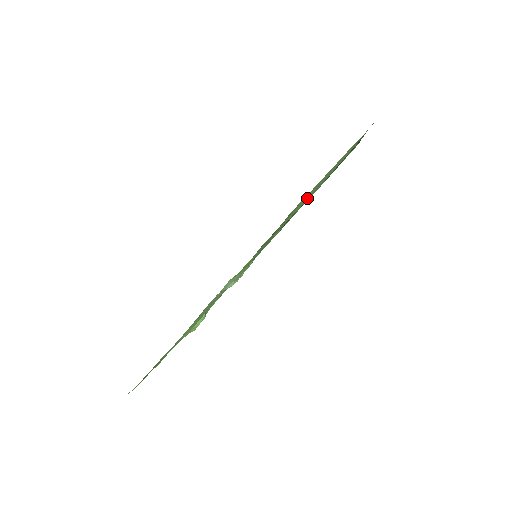
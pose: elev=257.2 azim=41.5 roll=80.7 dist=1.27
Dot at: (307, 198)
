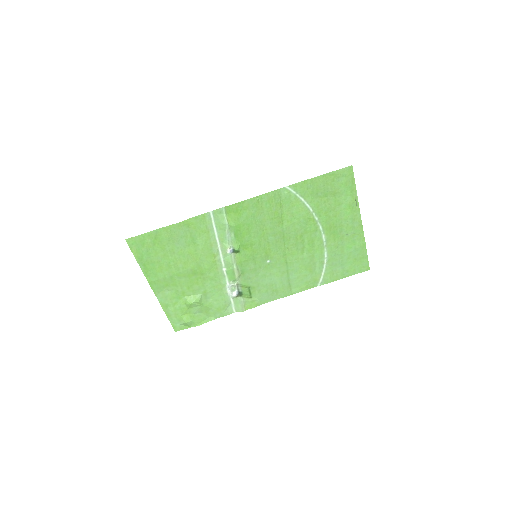
Dot at: (303, 218)
